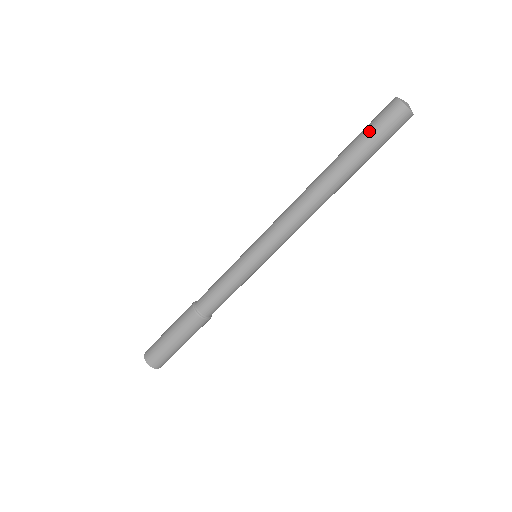
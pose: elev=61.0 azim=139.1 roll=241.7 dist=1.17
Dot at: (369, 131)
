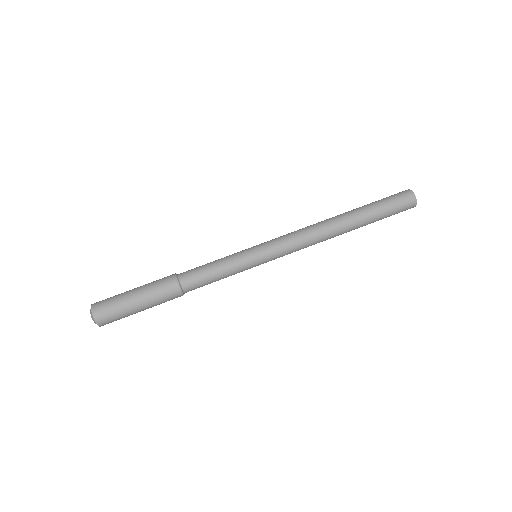
Dot at: (385, 200)
